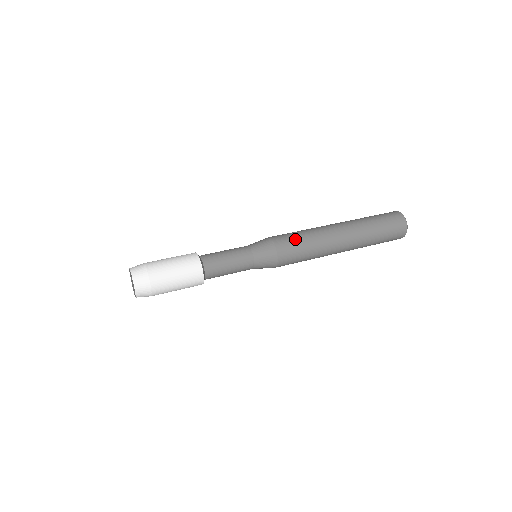
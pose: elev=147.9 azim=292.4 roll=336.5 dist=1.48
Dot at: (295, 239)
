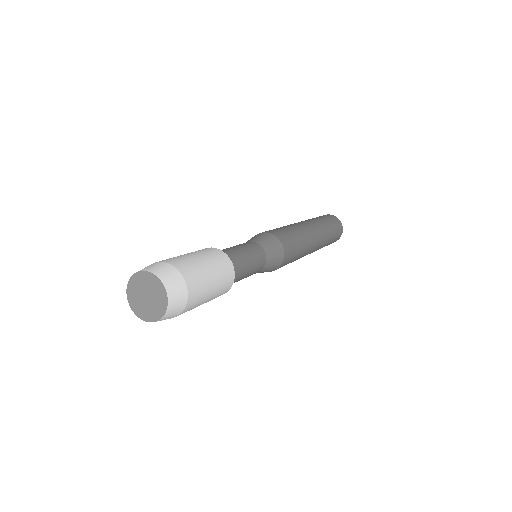
Dot at: (294, 241)
